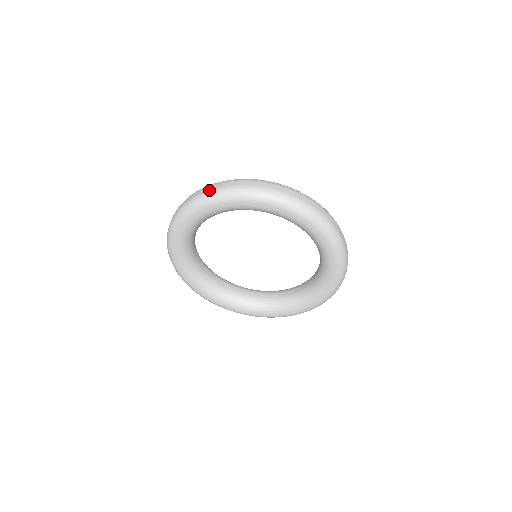
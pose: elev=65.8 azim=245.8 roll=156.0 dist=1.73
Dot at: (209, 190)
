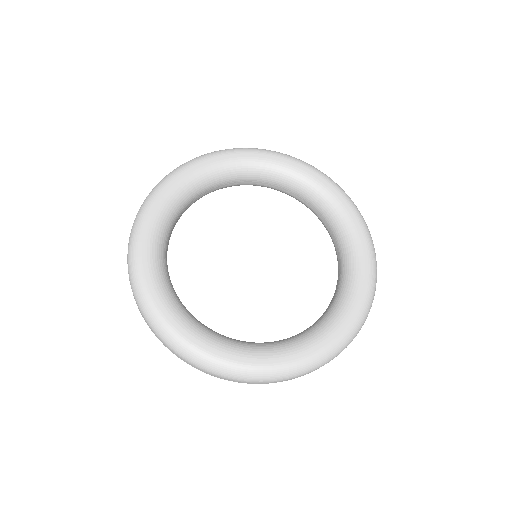
Dot at: occluded
